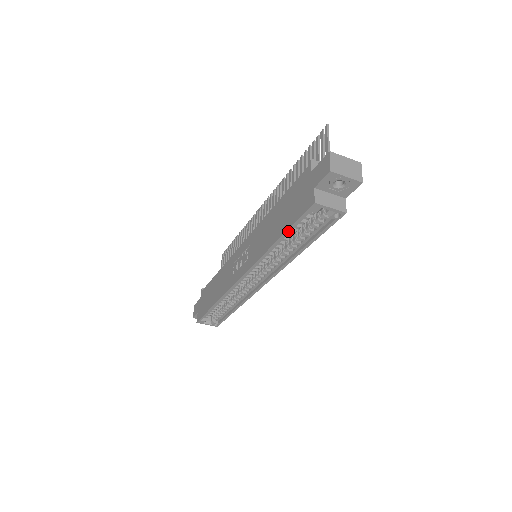
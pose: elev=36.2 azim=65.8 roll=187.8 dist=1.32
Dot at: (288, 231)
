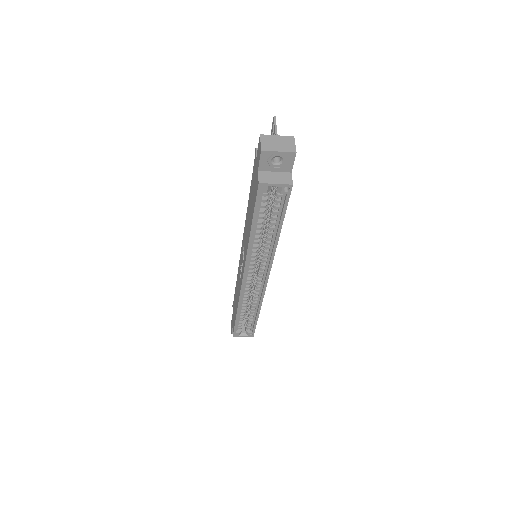
Dot at: (254, 218)
